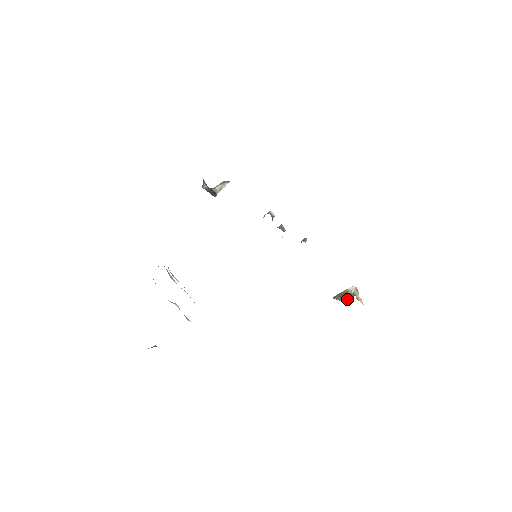
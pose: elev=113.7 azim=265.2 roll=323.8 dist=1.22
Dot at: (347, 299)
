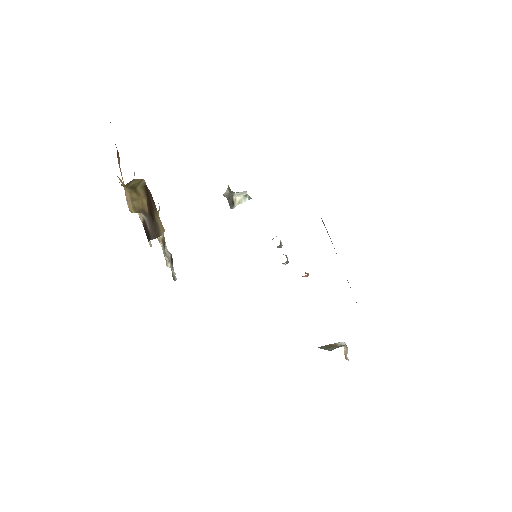
Dot at: (335, 348)
